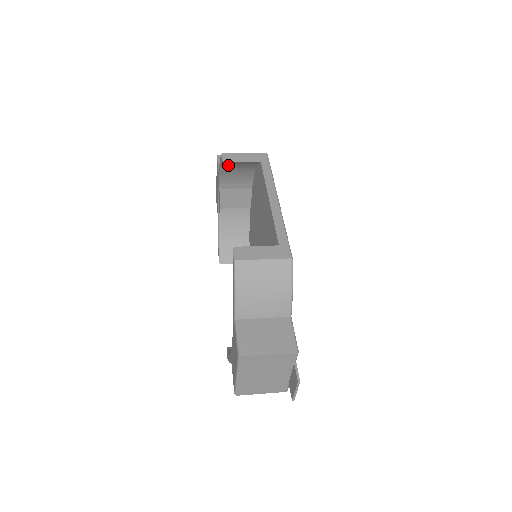
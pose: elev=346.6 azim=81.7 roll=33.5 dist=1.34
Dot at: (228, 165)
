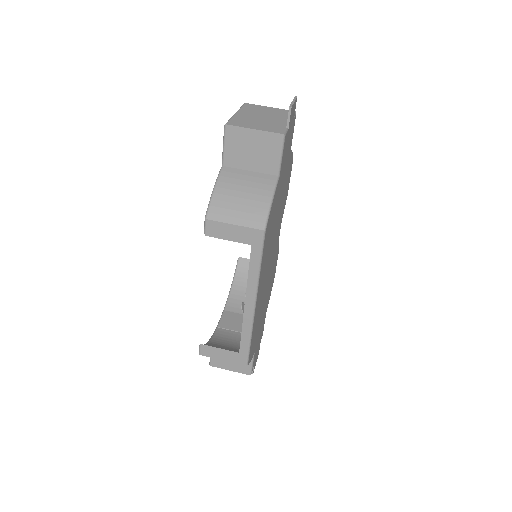
Dot at: occluded
